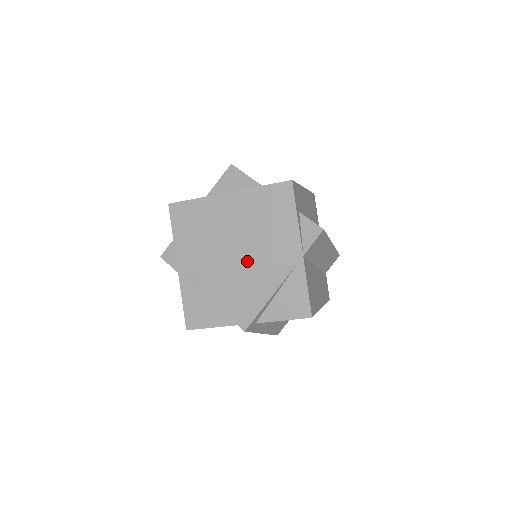
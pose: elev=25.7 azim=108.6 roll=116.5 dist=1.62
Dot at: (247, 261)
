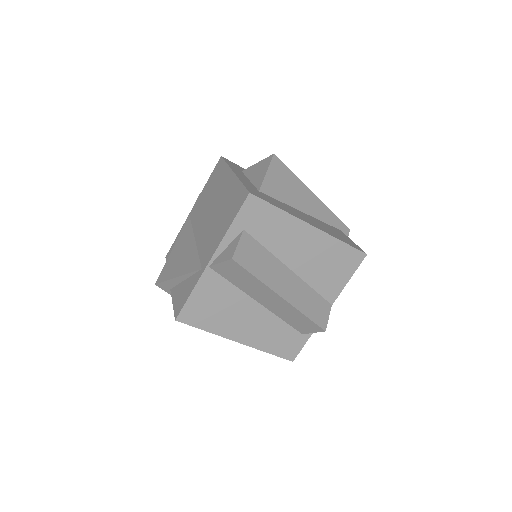
Dot at: (200, 238)
